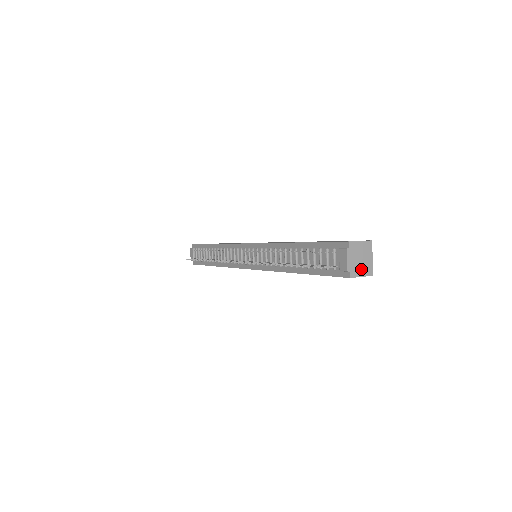
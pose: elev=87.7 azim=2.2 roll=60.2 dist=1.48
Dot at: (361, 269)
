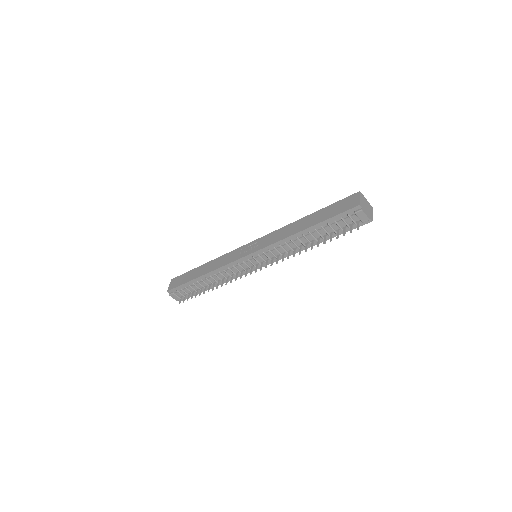
Dot at: (370, 211)
